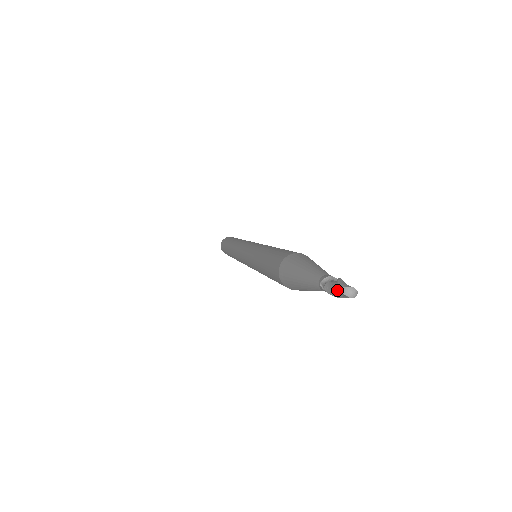
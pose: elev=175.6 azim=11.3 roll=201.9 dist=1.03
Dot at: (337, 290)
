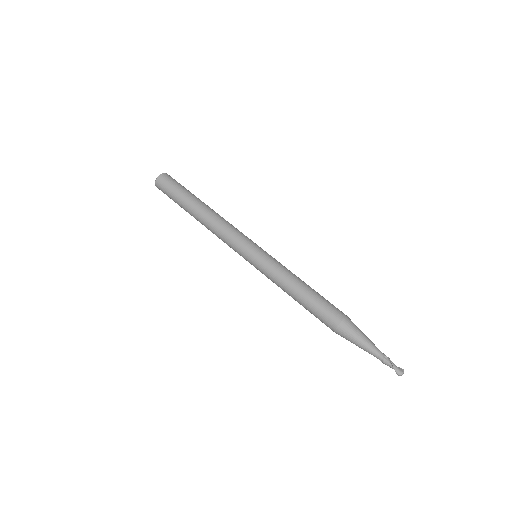
Dot at: occluded
